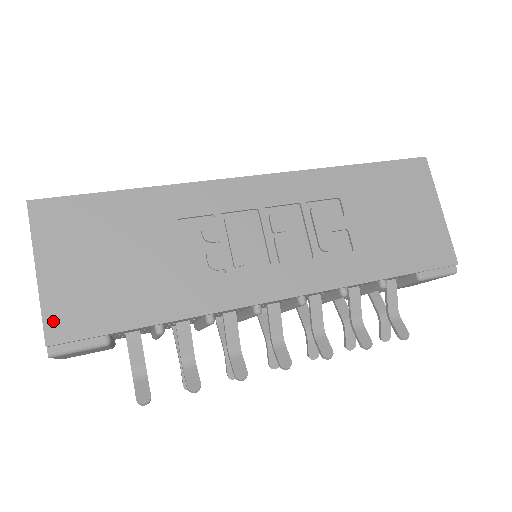
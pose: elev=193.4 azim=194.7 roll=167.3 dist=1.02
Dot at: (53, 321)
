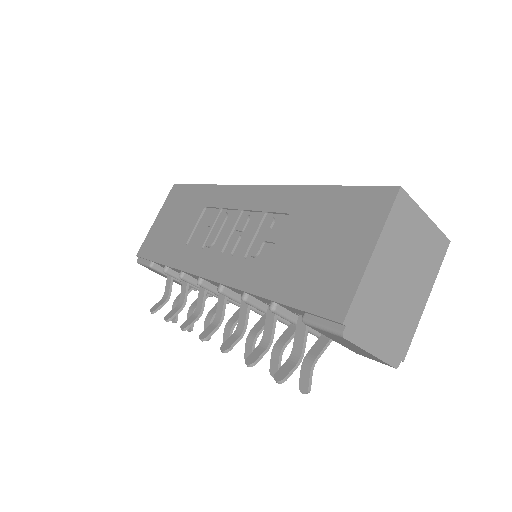
Dot at: (144, 245)
